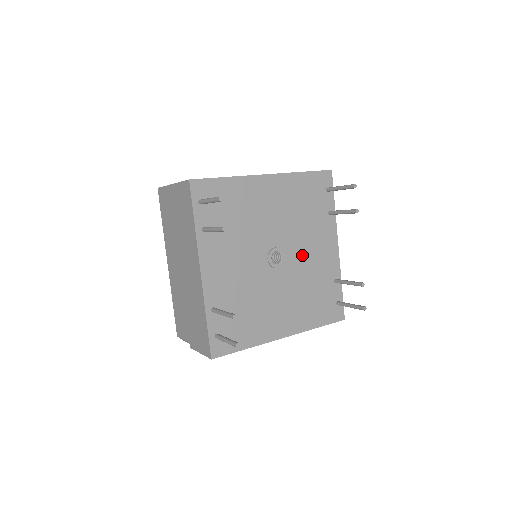
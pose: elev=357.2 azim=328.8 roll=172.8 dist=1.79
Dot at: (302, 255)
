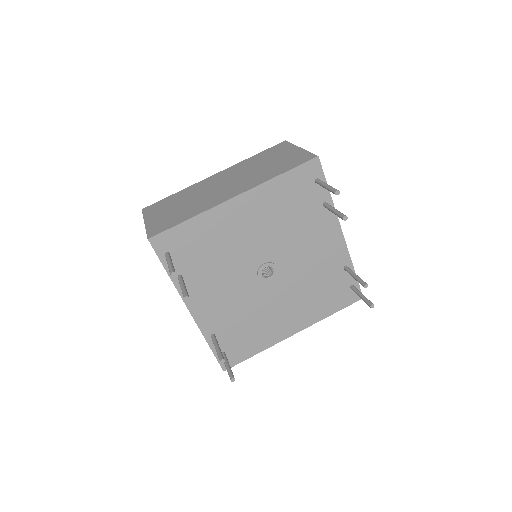
Dot at: (298, 258)
